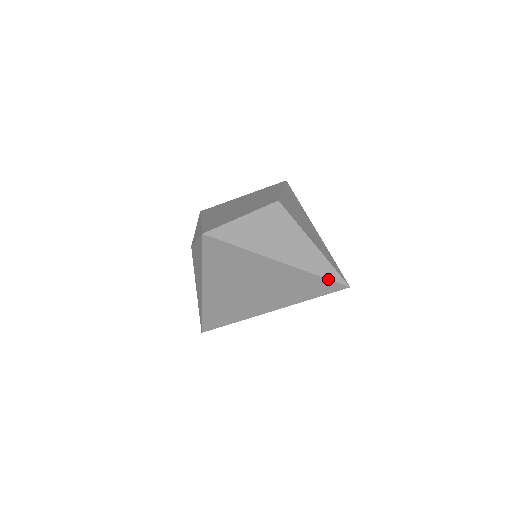
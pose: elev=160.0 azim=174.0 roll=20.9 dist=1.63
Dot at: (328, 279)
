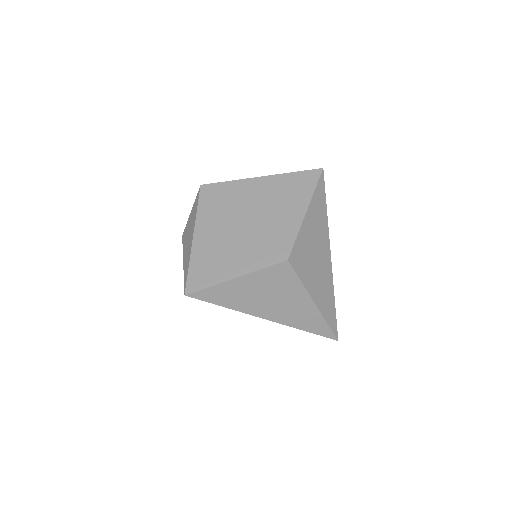
Dot at: (317, 334)
